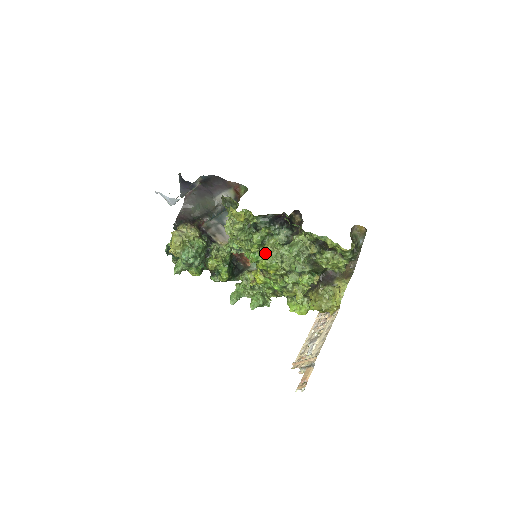
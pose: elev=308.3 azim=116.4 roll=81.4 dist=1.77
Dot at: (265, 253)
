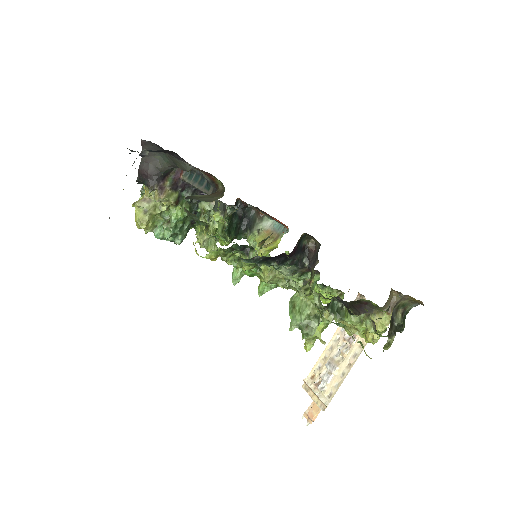
Dot at: occluded
